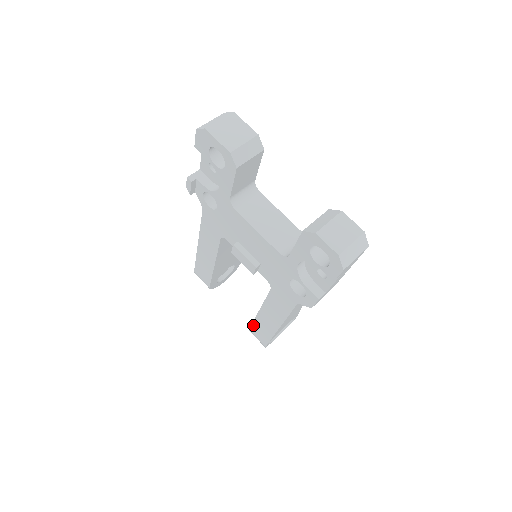
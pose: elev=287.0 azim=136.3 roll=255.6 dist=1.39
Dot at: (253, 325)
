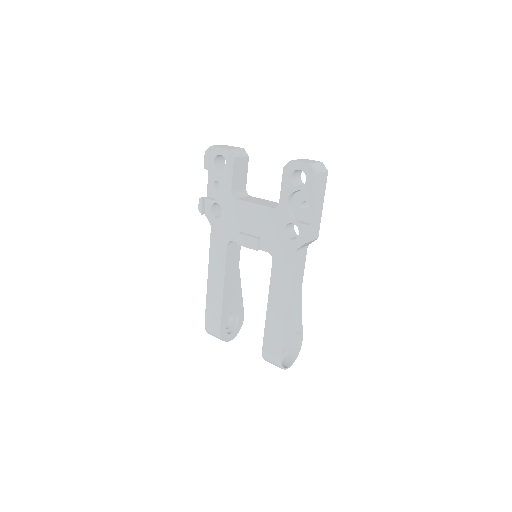
Dot at: (265, 337)
